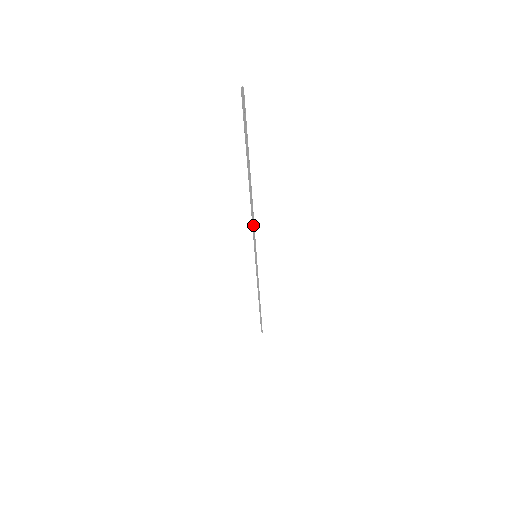
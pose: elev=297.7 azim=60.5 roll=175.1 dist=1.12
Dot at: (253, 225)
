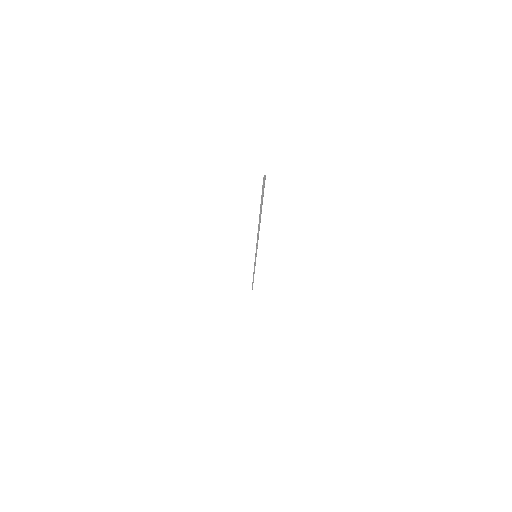
Dot at: occluded
